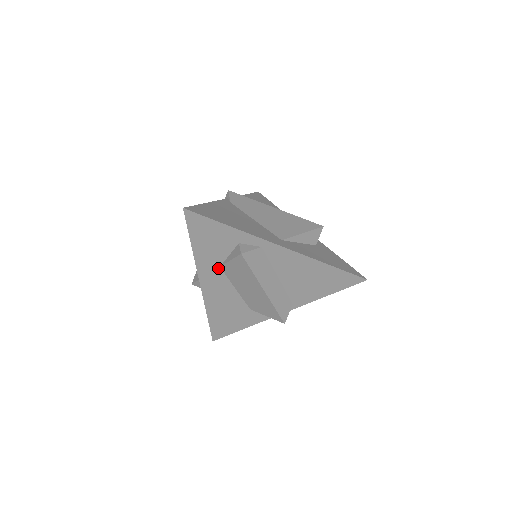
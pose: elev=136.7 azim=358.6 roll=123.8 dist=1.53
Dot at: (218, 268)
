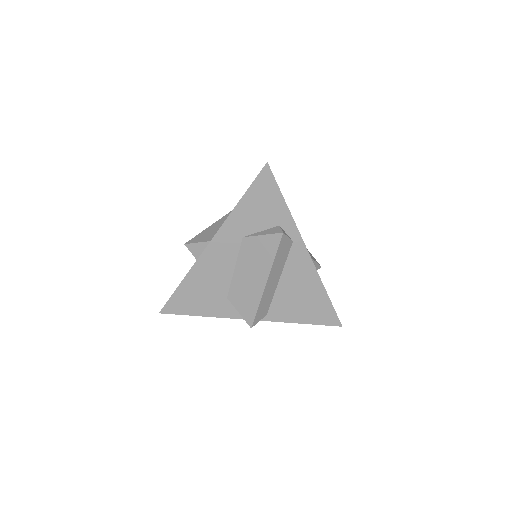
Dot at: (240, 237)
